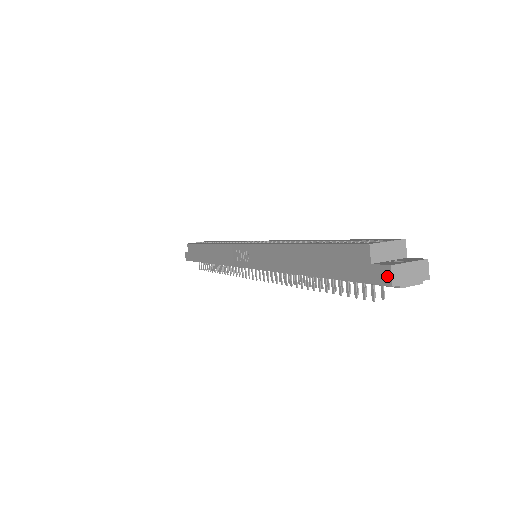
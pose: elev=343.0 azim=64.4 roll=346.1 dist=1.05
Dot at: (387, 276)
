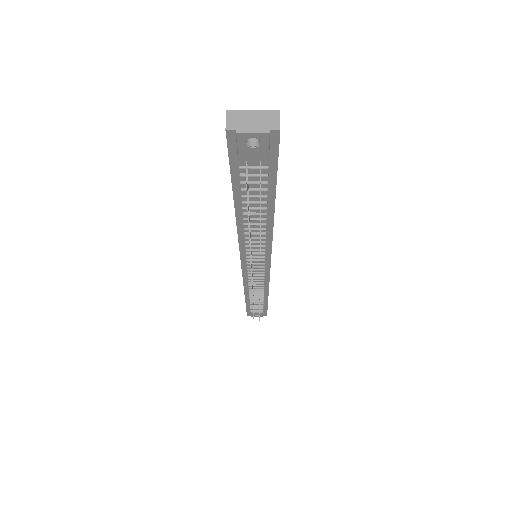
Dot at: (226, 125)
